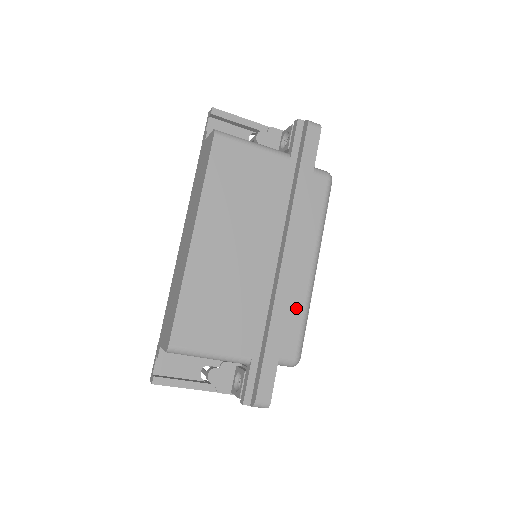
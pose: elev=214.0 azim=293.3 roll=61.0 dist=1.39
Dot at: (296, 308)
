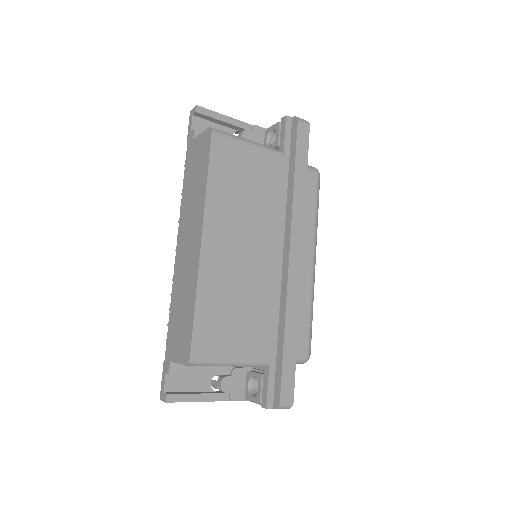
Dot at: (303, 304)
